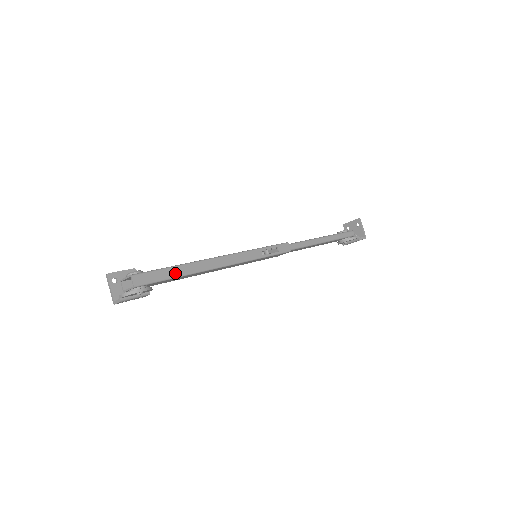
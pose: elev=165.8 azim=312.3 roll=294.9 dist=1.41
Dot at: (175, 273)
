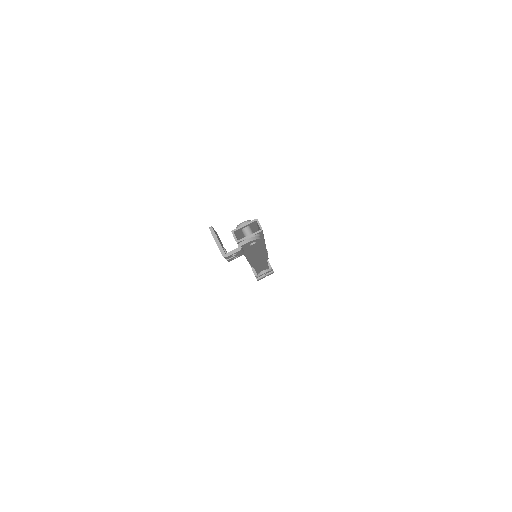
Dot at: occluded
